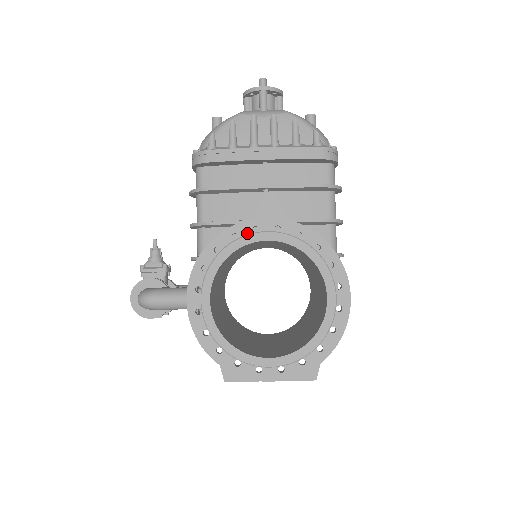
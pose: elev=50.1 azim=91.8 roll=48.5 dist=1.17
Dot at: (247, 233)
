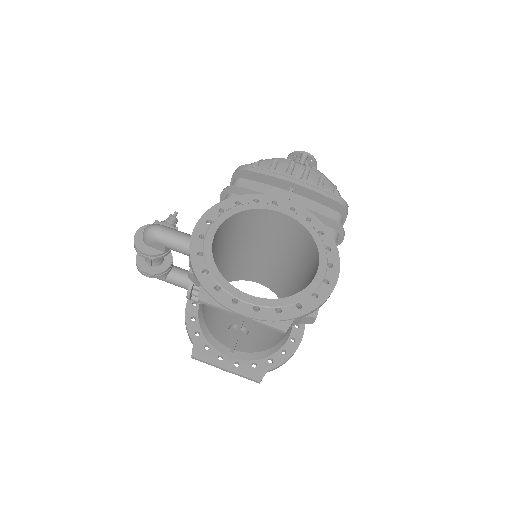
Dot at: (267, 202)
